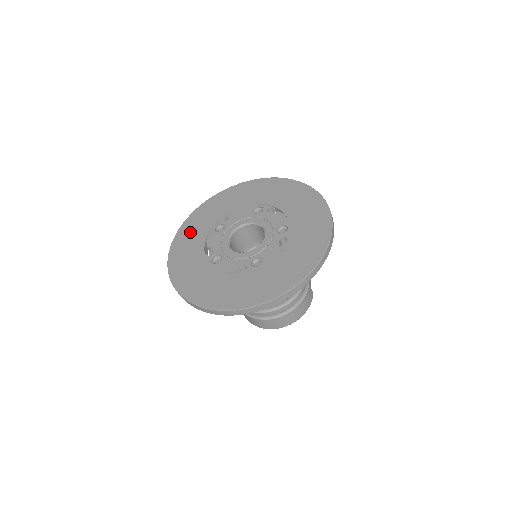
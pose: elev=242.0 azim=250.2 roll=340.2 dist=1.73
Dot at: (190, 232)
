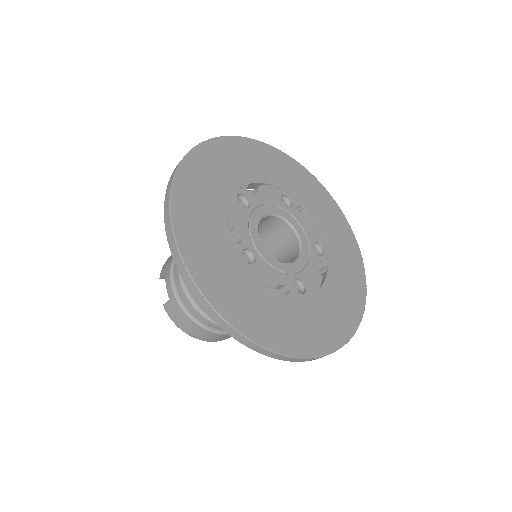
Dot at: (201, 182)
